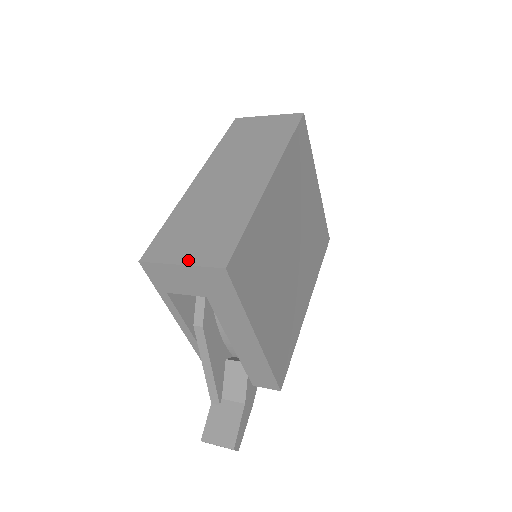
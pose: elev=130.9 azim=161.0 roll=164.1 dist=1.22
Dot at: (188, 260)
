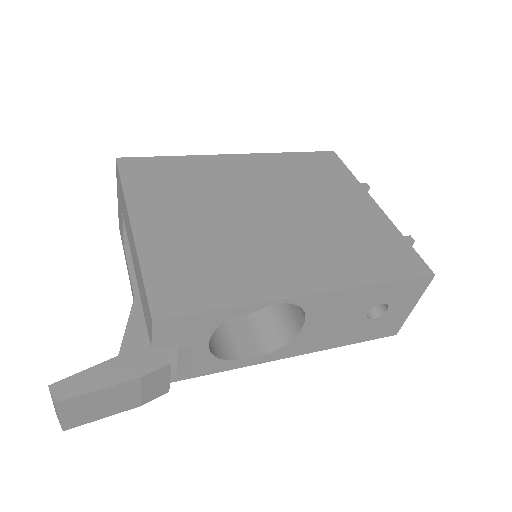
Dot at: occluded
